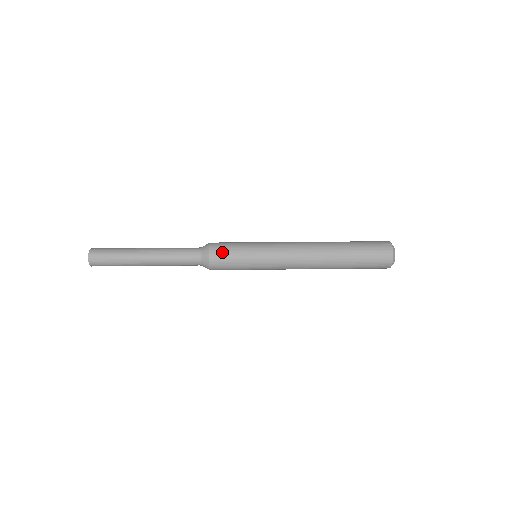
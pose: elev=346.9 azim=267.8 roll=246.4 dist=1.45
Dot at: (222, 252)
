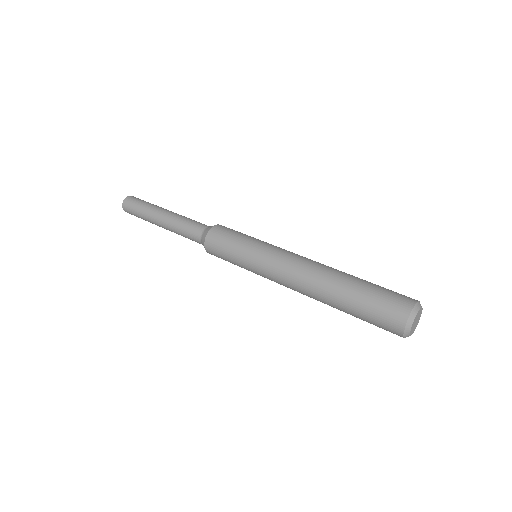
Dot at: (217, 241)
